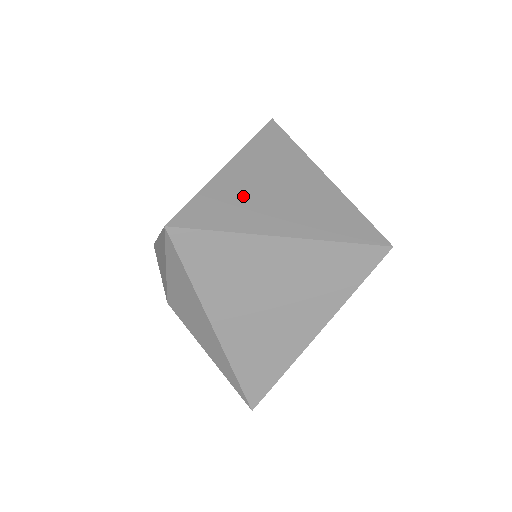
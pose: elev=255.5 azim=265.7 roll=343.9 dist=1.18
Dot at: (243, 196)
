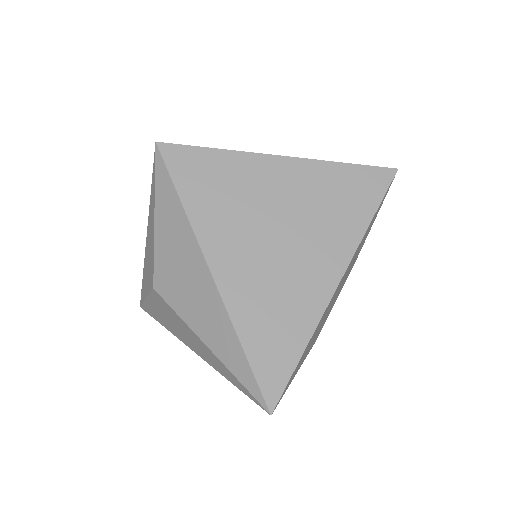
Dot at: occluded
